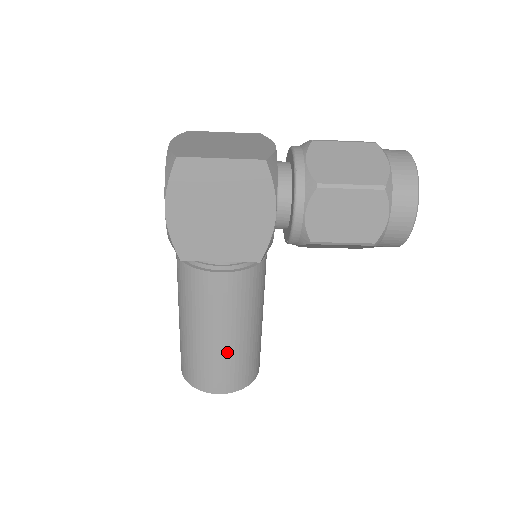
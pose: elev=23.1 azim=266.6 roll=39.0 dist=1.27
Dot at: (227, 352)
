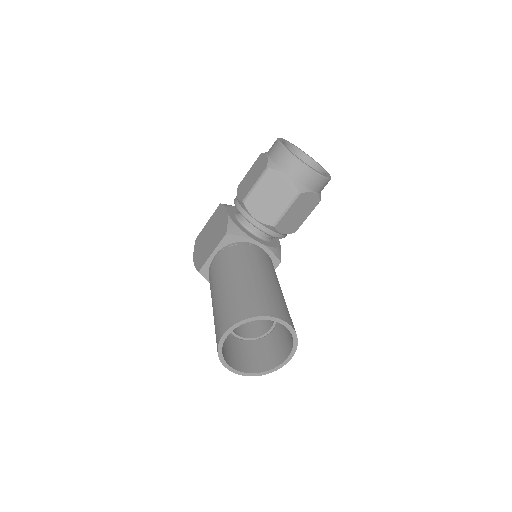
Dot at: (224, 297)
